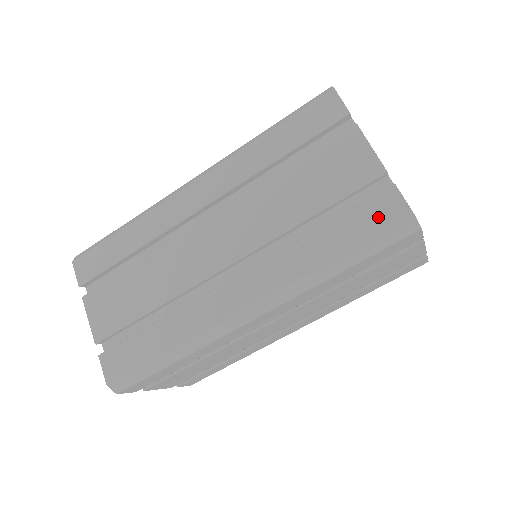
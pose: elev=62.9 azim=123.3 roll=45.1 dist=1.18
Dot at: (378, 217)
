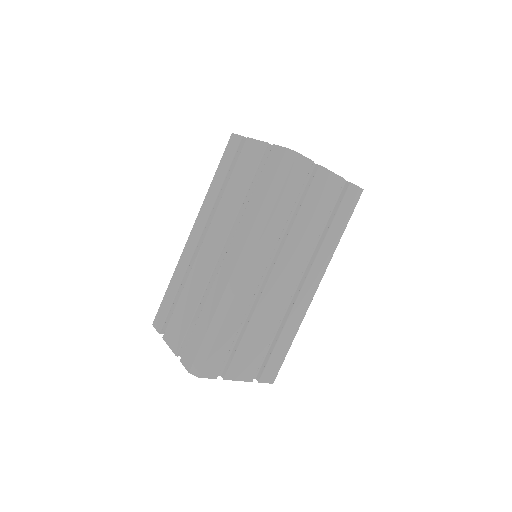
Dot at: (273, 164)
